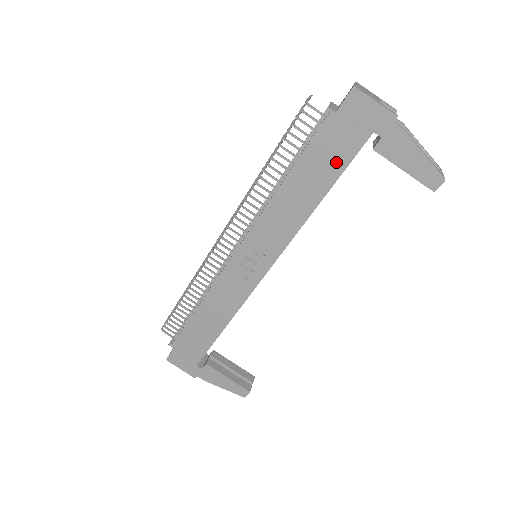
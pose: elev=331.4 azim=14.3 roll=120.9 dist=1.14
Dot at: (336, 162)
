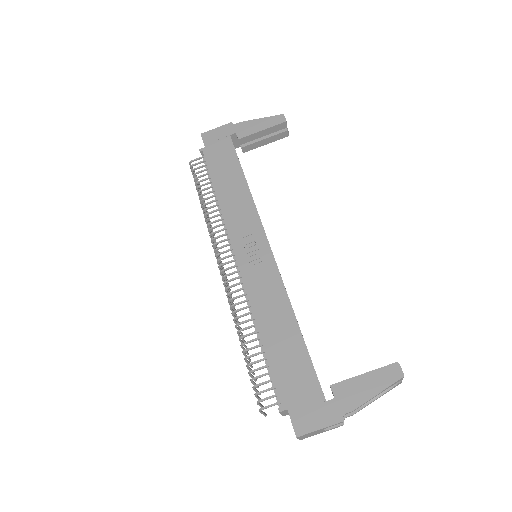
Dot at: (230, 160)
